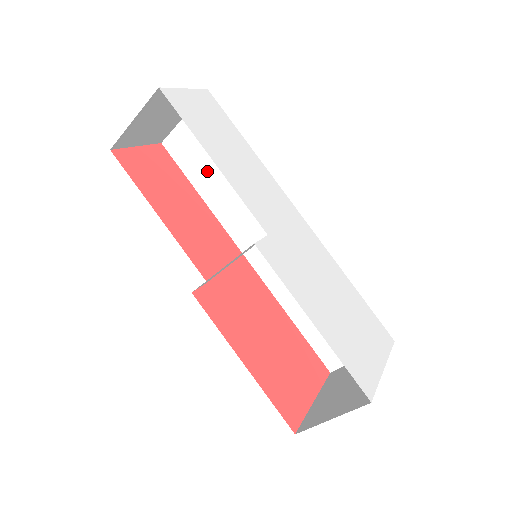
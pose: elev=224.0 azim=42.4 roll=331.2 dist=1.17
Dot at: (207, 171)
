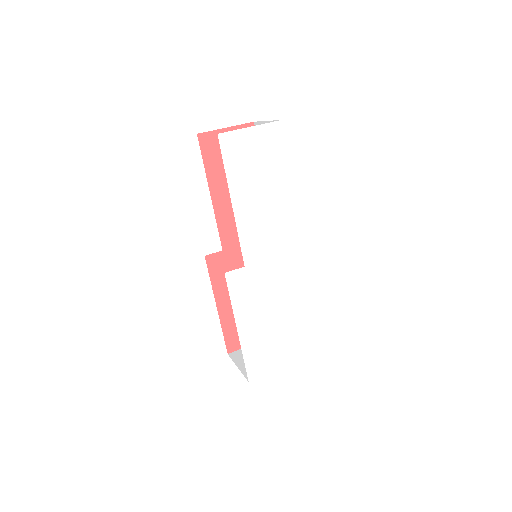
Dot at: occluded
